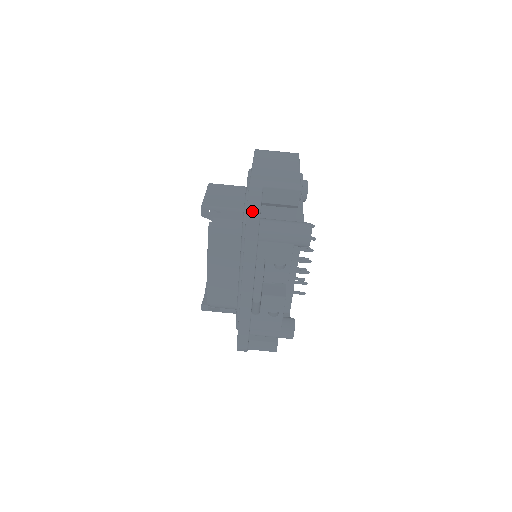
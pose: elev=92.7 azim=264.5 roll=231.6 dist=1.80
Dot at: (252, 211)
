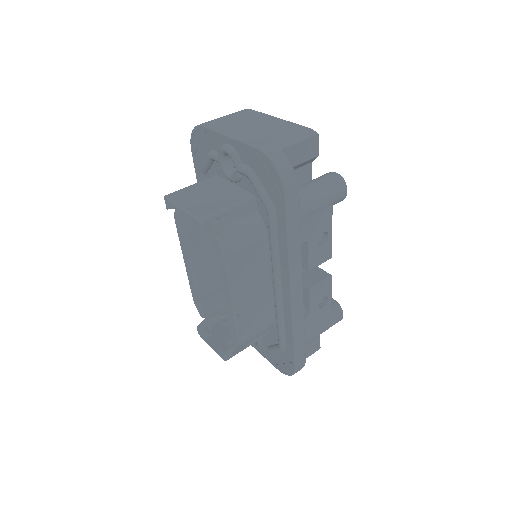
Dot at: (289, 184)
